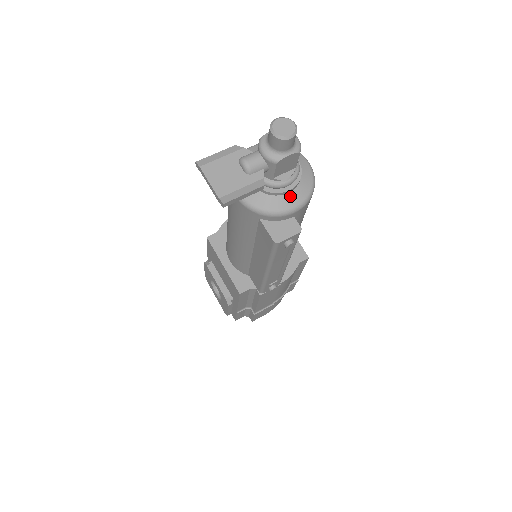
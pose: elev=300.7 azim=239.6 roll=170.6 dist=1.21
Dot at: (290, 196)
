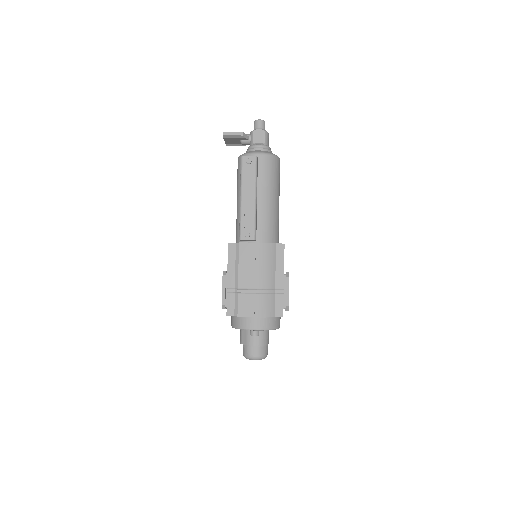
Dot at: (259, 151)
